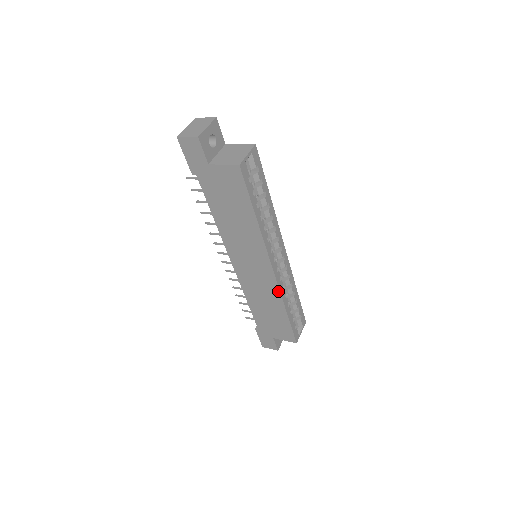
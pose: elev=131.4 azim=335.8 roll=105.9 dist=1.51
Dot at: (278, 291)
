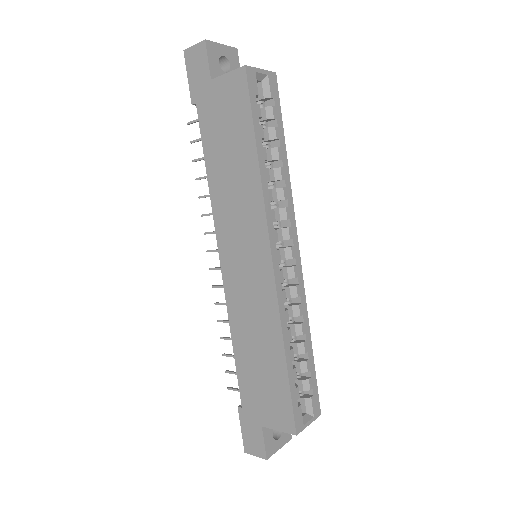
Dot at: (276, 305)
